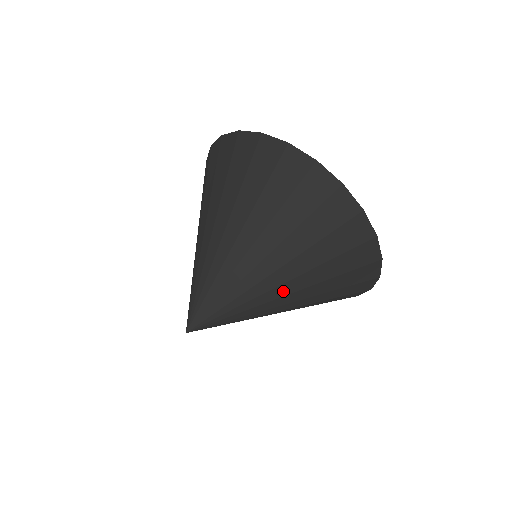
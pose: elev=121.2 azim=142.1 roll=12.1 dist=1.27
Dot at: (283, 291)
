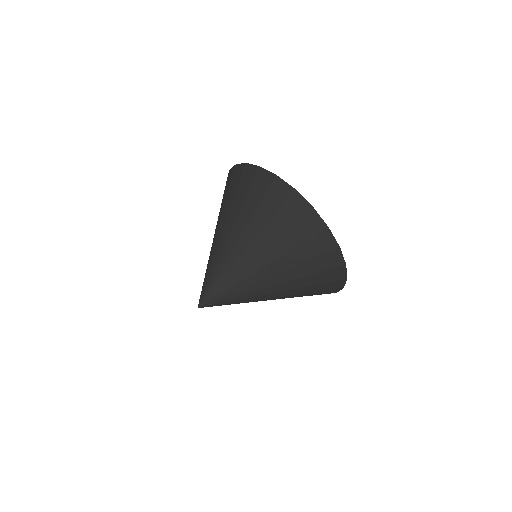
Dot at: (269, 283)
